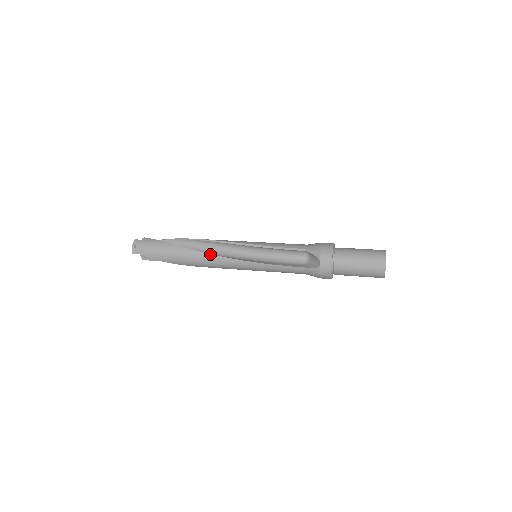
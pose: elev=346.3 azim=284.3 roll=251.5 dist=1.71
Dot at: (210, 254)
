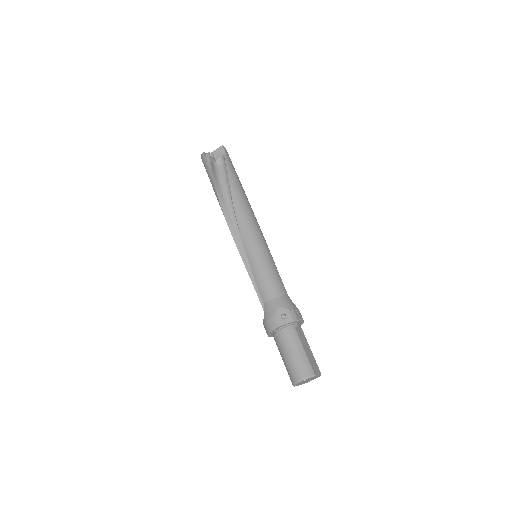
Dot at: (227, 224)
